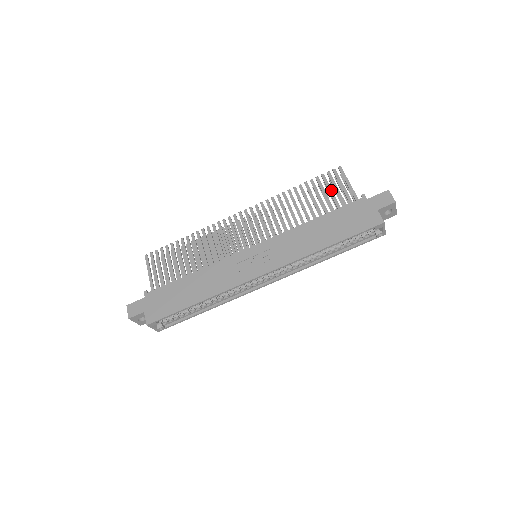
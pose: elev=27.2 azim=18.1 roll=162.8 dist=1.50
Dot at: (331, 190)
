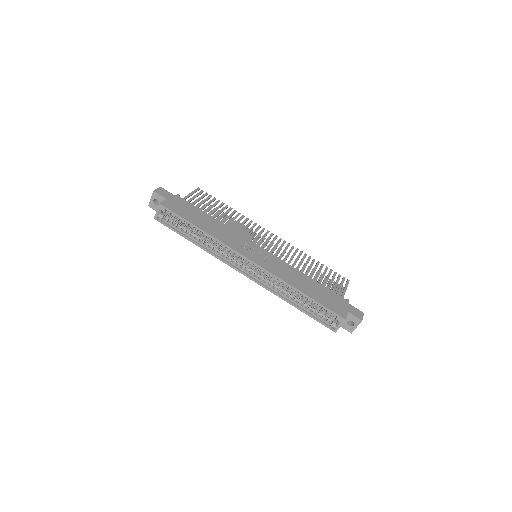
Dot at: occluded
